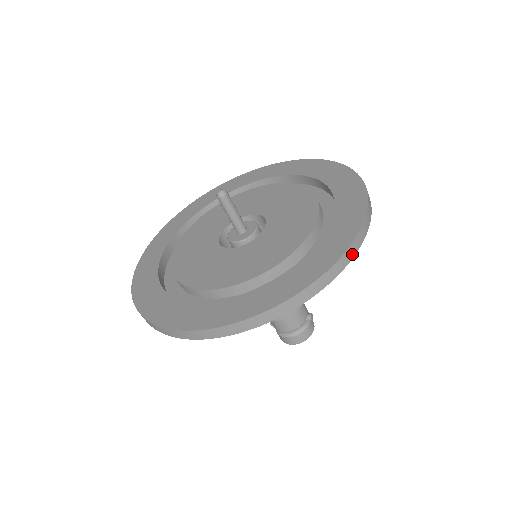
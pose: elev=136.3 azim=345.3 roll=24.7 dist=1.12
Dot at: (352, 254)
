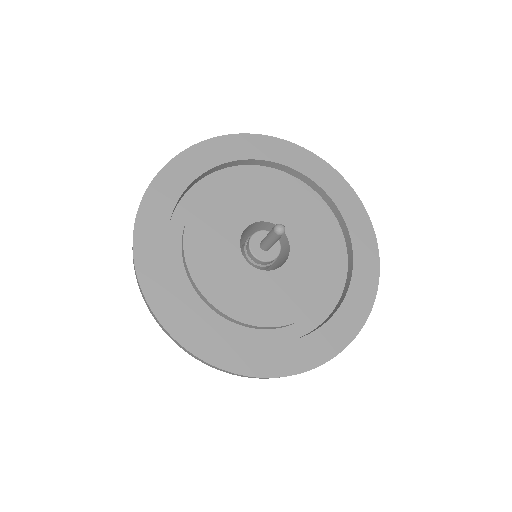
Dot at: occluded
